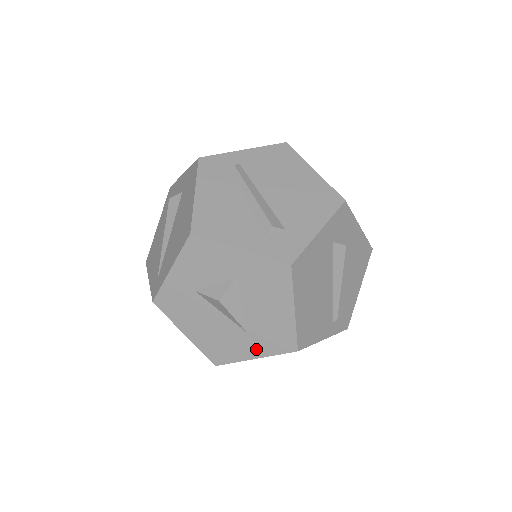
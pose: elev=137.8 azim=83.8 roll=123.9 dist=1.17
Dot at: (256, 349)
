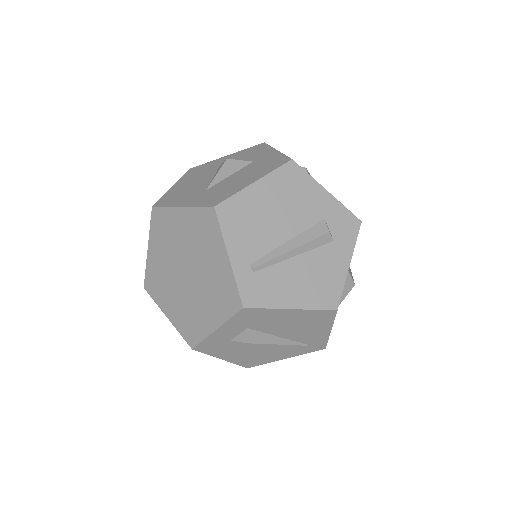
Dot at: (193, 201)
